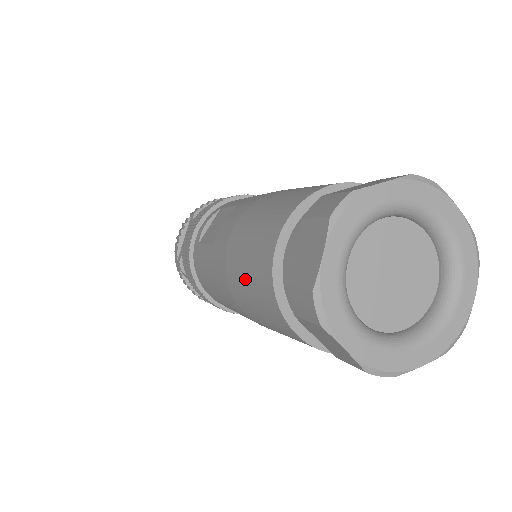
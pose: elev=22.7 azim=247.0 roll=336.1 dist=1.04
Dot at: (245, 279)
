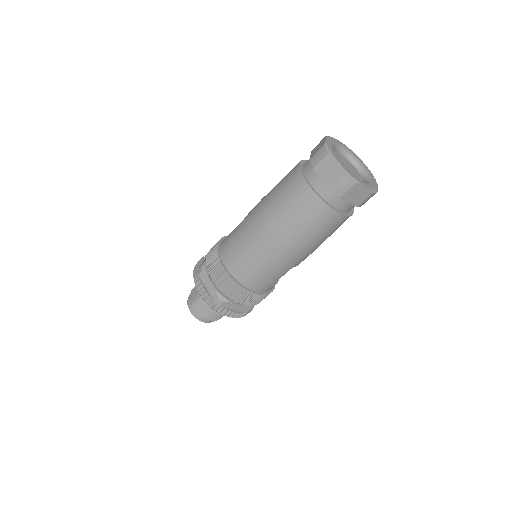
Dot at: (279, 191)
